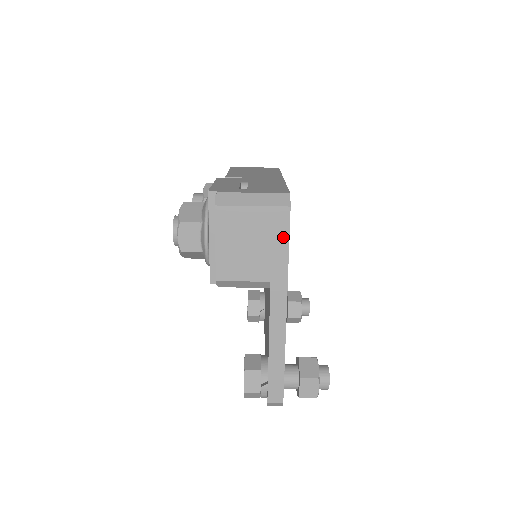
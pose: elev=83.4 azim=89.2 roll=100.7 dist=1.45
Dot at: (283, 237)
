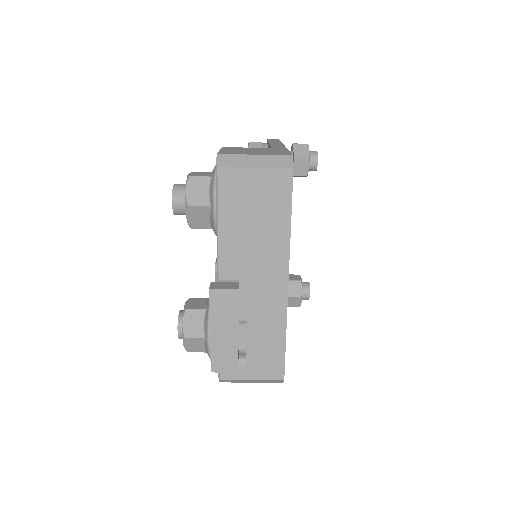
Dot at: occluded
